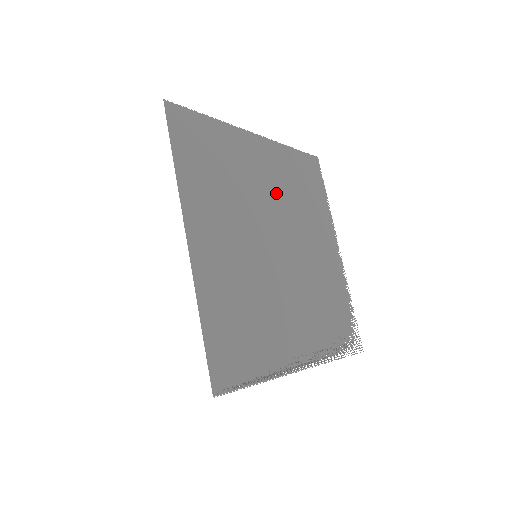
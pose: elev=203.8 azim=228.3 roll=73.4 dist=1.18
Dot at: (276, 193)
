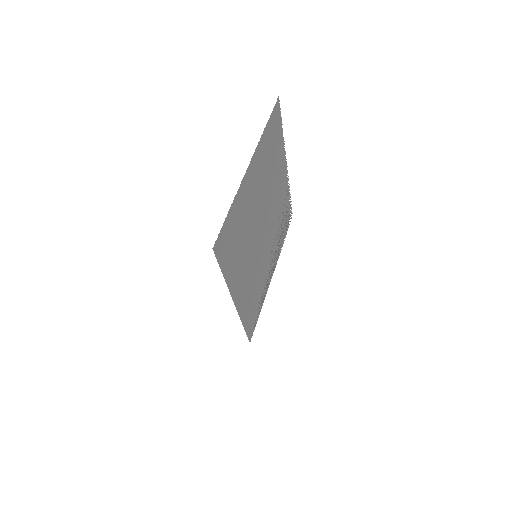
Dot at: (261, 192)
